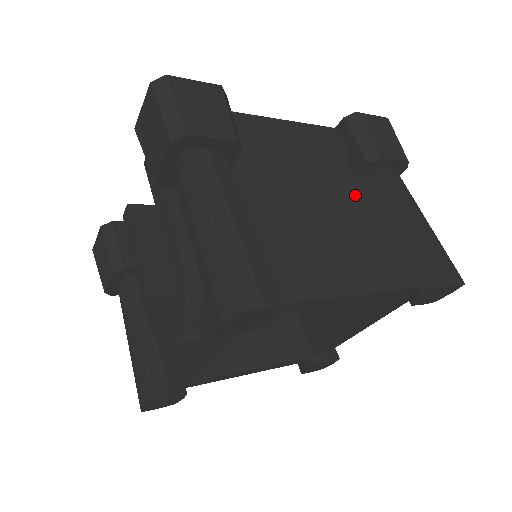
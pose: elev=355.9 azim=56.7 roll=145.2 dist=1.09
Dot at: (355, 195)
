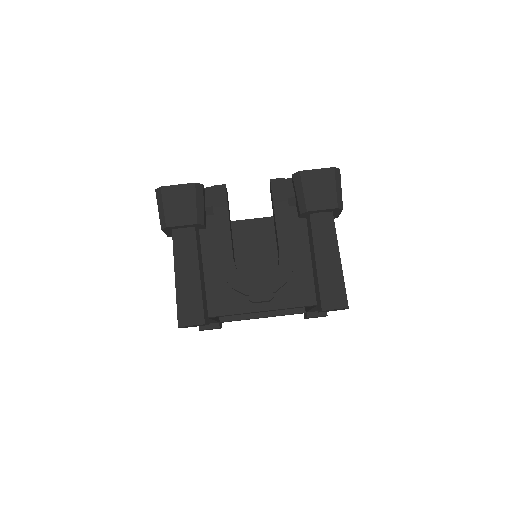
Dot at: occluded
